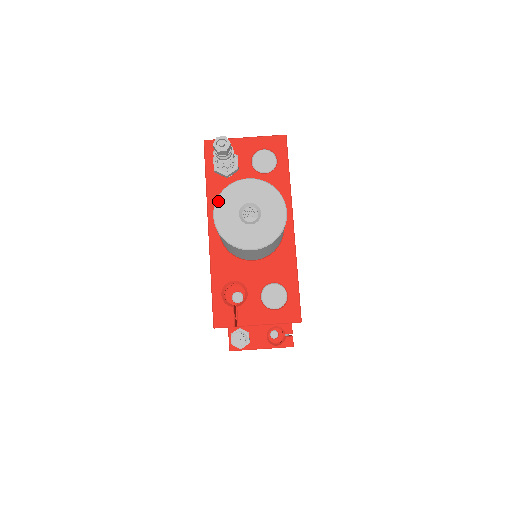
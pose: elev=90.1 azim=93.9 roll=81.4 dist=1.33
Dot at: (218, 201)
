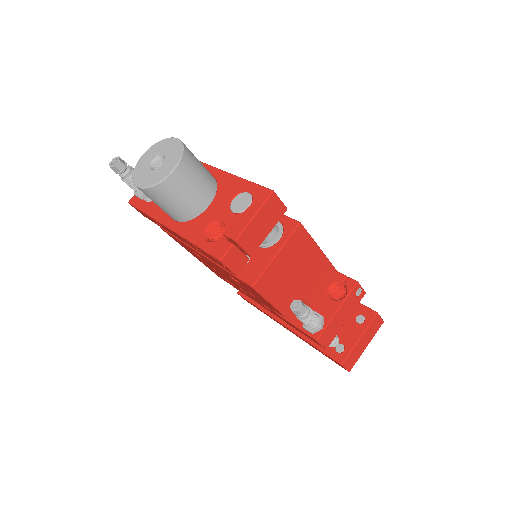
Dot at: (134, 180)
